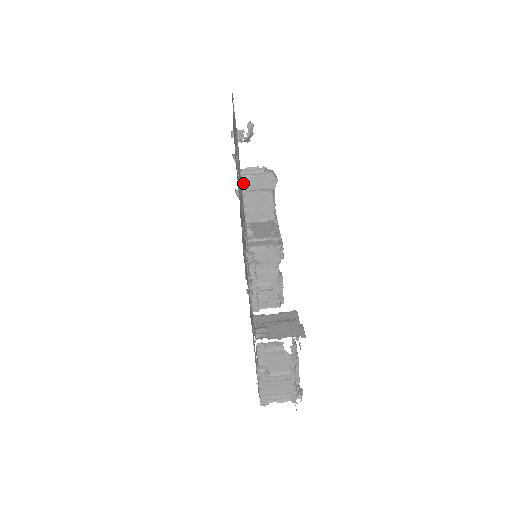
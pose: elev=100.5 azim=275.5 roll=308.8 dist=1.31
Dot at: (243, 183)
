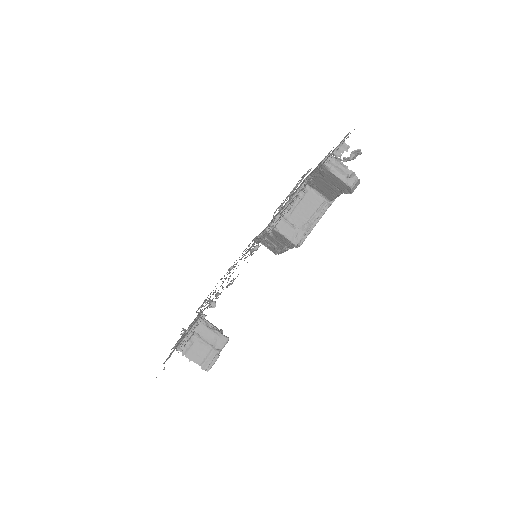
Dot at: occluded
